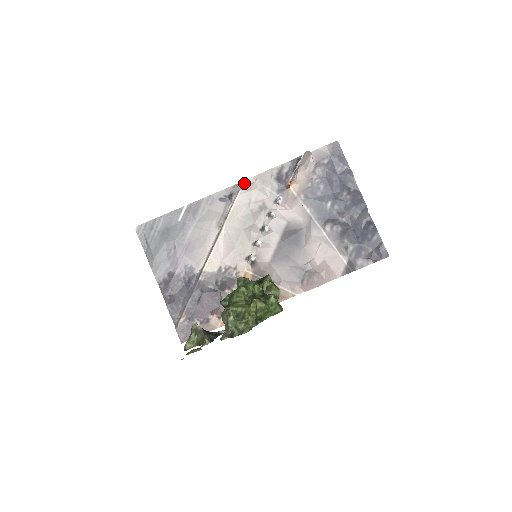
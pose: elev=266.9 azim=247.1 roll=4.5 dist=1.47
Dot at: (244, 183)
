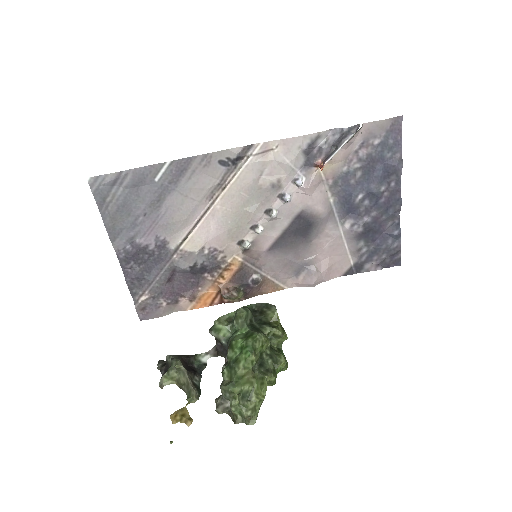
Dot at: (259, 147)
